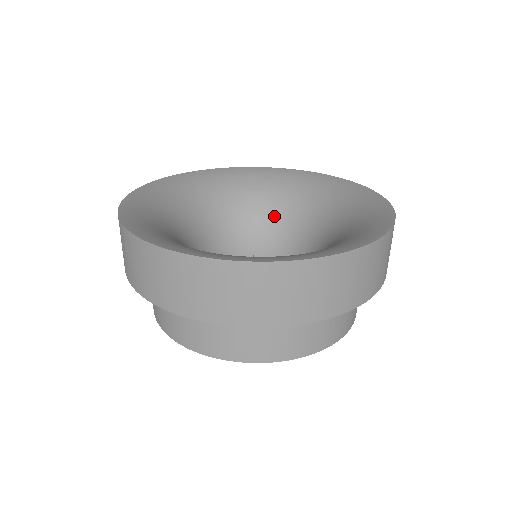
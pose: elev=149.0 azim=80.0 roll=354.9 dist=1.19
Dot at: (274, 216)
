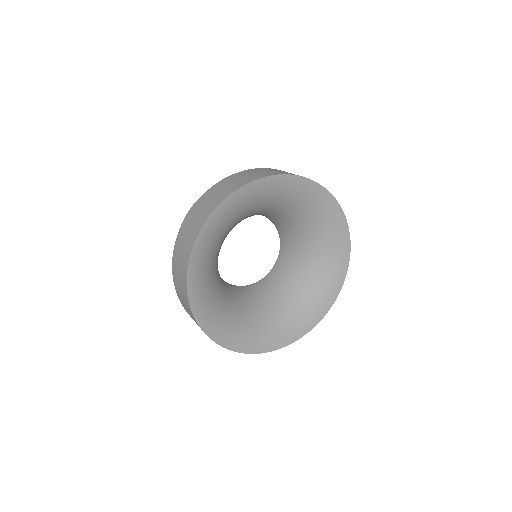
Dot at: occluded
